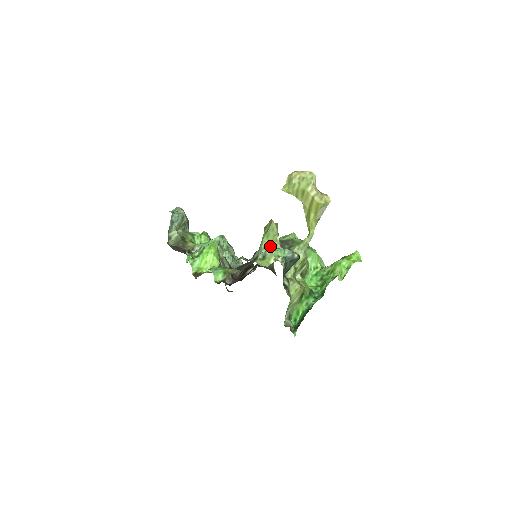
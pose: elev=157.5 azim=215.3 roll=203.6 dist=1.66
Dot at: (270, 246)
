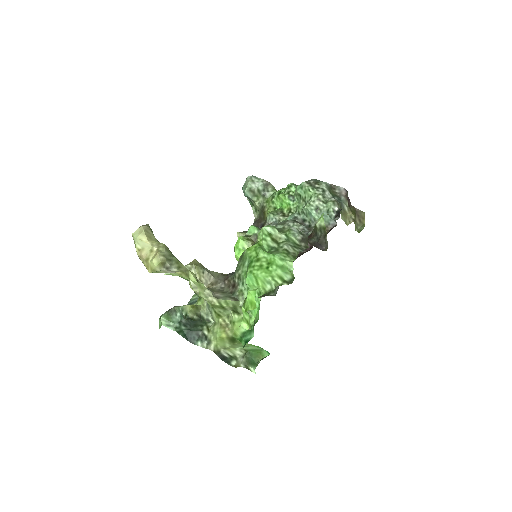
Dot at: occluded
